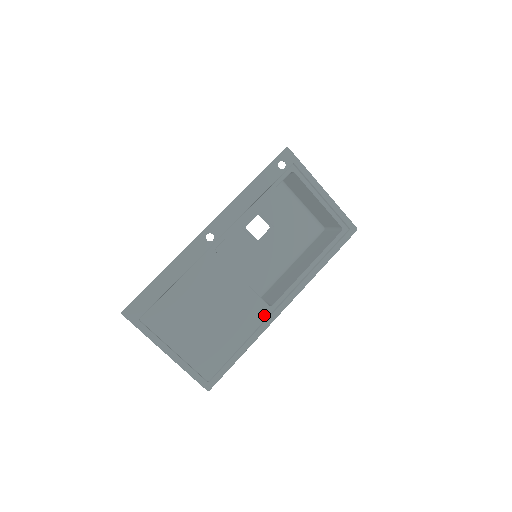
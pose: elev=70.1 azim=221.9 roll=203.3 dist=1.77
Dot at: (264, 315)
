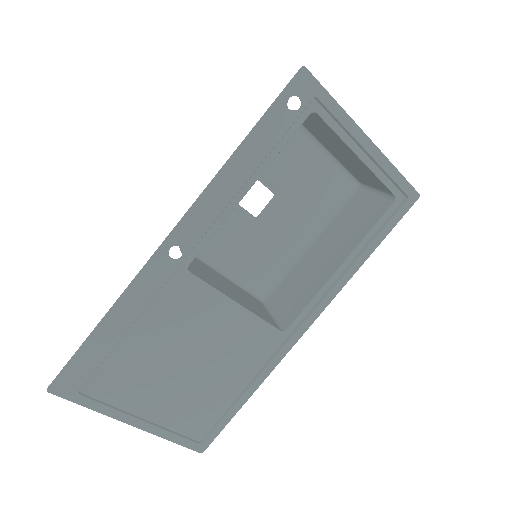
Dot at: (275, 345)
